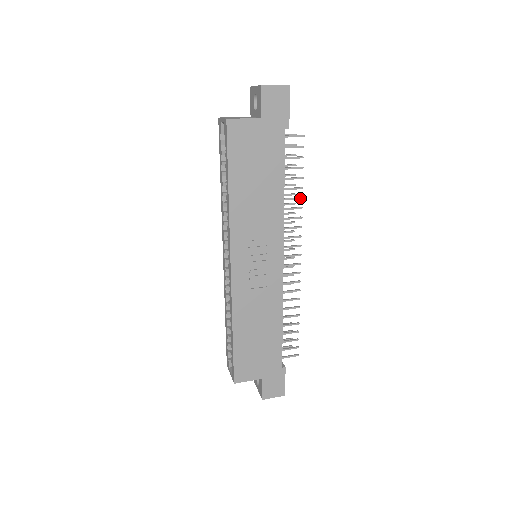
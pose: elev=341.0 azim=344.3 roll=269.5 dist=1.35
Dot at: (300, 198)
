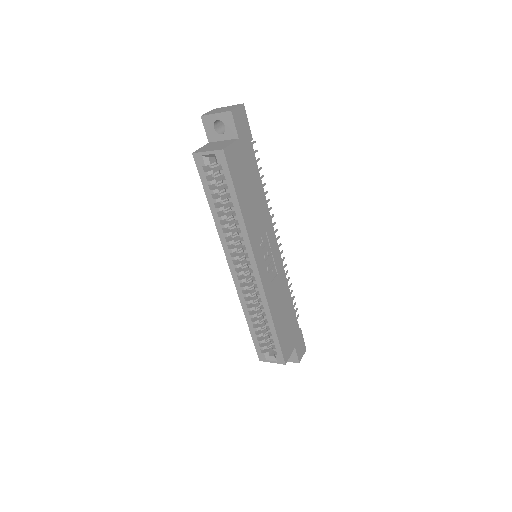
Dot at: (267, 192)
